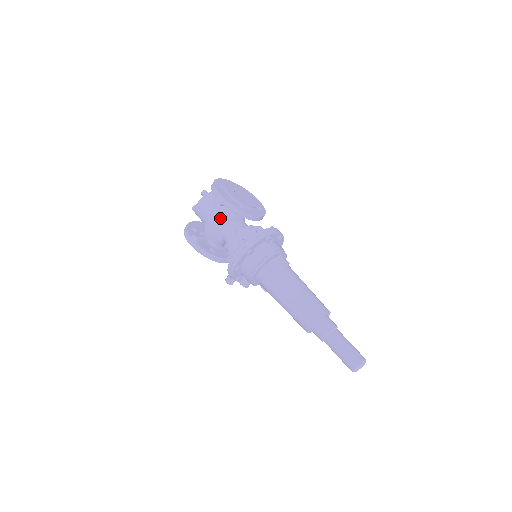
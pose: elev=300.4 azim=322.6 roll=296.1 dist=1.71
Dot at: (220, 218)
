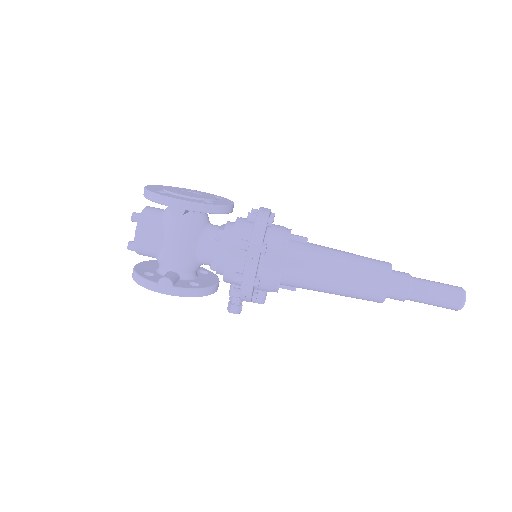
Dot at: (185, 234)
